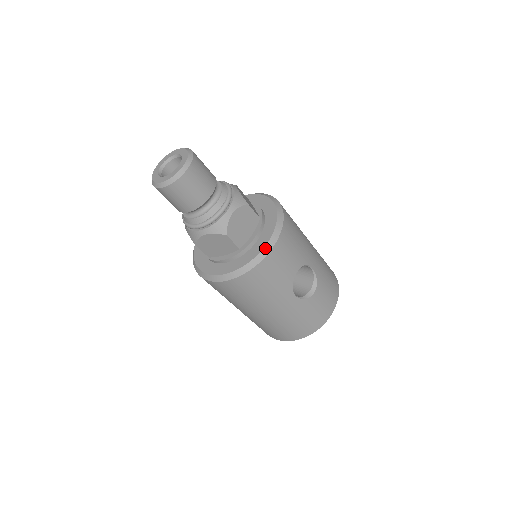
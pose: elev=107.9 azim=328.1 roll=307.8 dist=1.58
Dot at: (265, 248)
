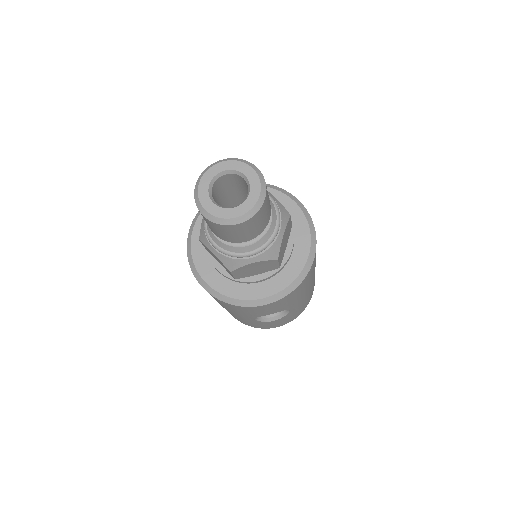
Dot at: (257, 301)
